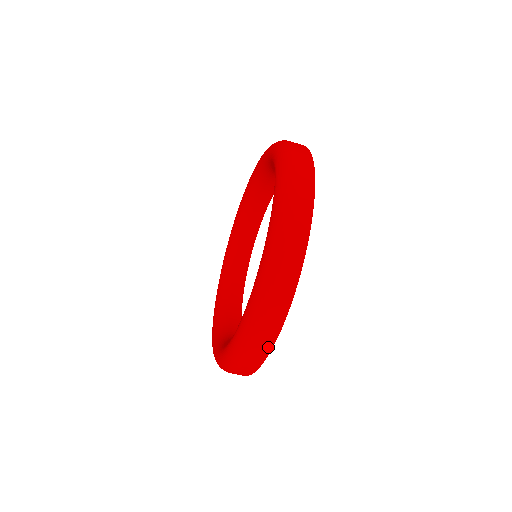
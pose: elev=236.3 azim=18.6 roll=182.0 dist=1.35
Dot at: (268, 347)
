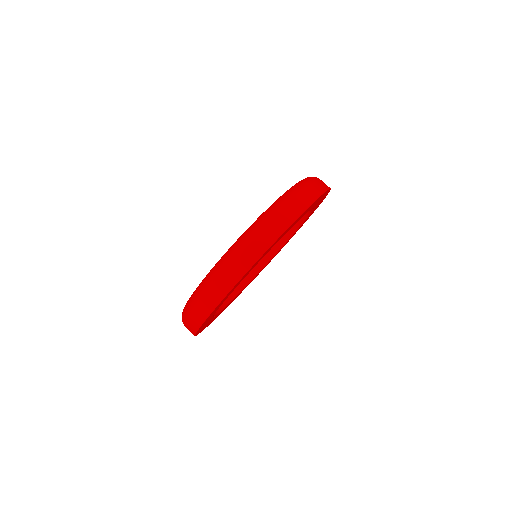
Dot at: (242, 271)
